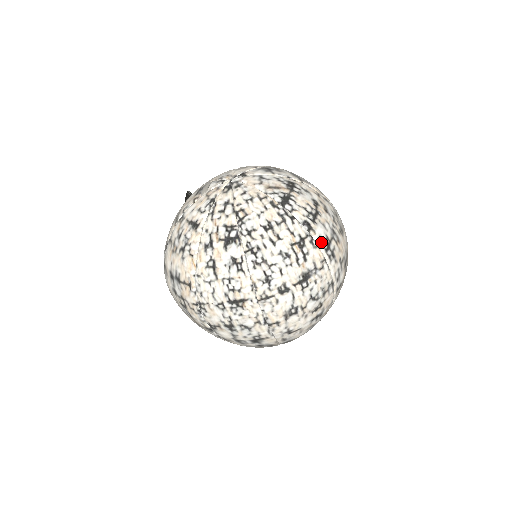
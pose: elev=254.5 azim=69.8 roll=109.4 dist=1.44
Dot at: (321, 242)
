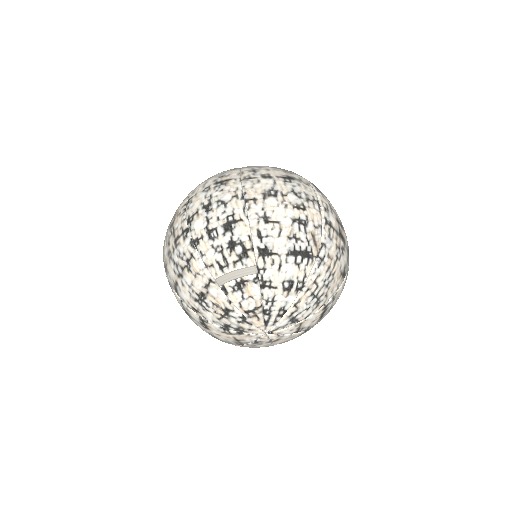
Dot at: (309, 182)
